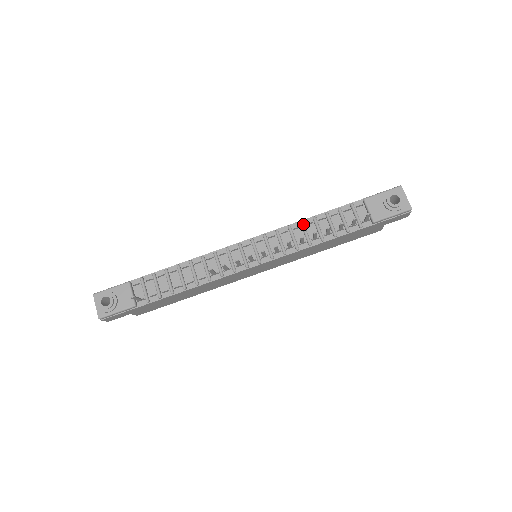
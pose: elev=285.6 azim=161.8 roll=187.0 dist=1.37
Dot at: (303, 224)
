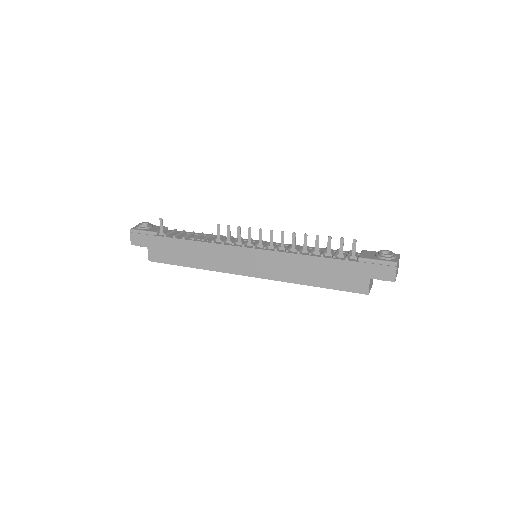
Dot at: occluded
